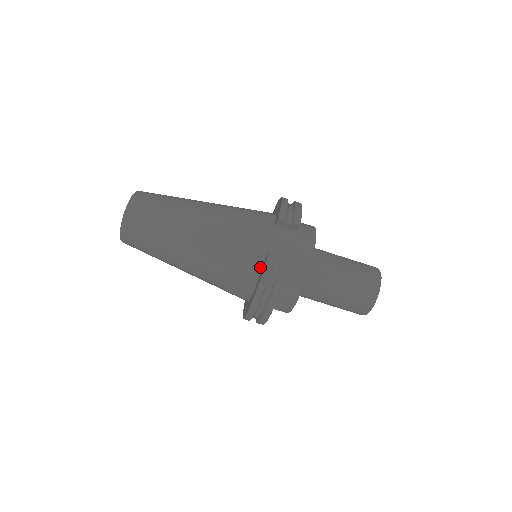
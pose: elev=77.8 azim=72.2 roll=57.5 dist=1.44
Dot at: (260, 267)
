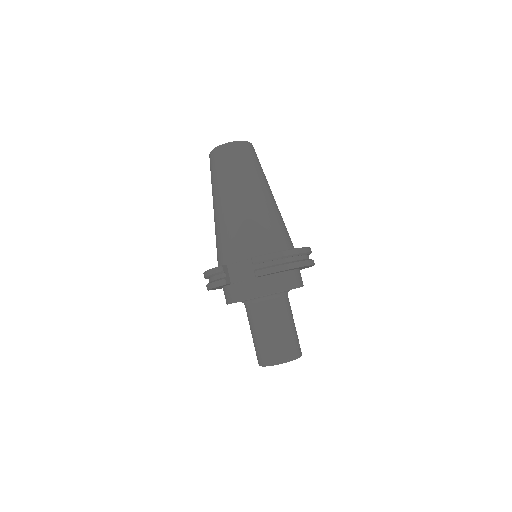
Dot at: (224, 264)
